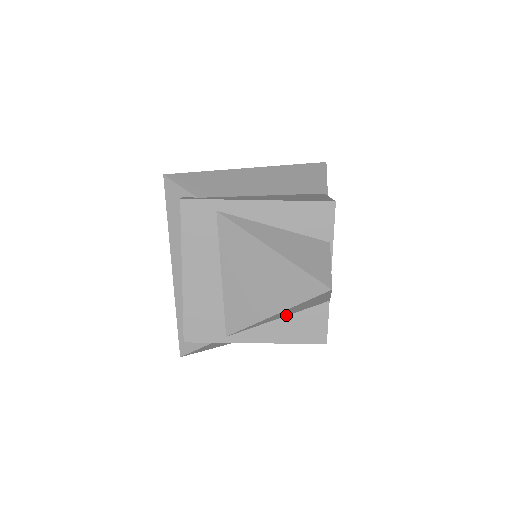
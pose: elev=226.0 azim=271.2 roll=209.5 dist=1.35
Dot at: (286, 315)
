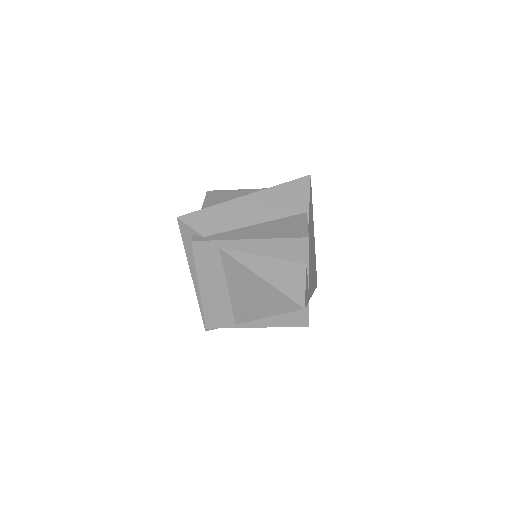
Dot at: occluded
